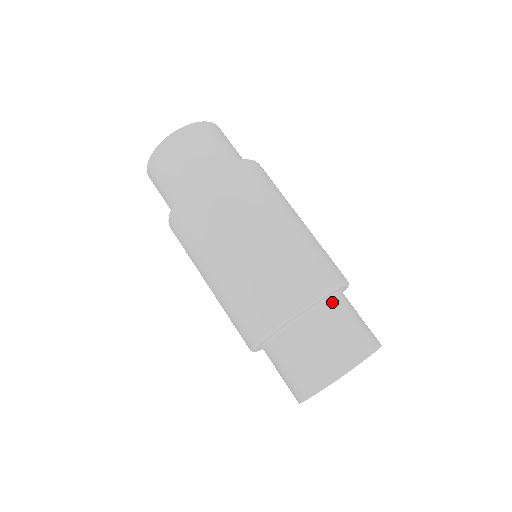
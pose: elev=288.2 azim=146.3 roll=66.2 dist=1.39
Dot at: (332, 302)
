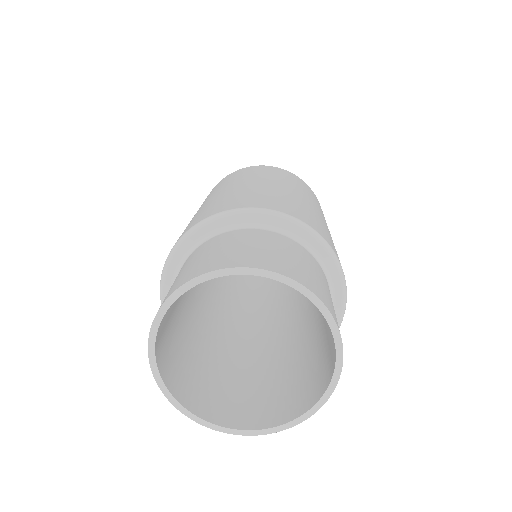
Dot at: occluded
